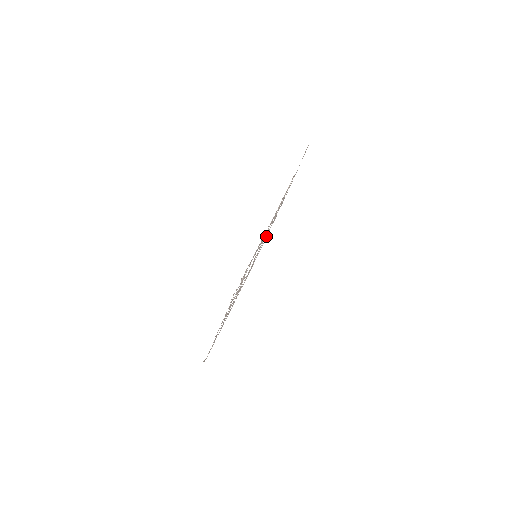
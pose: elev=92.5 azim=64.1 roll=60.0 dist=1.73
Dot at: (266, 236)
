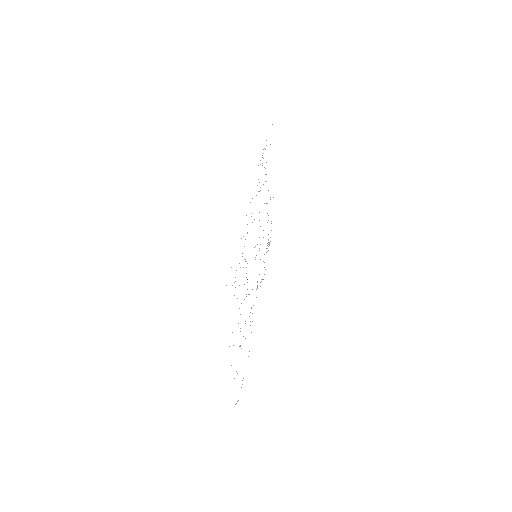
Dot at: occluded
